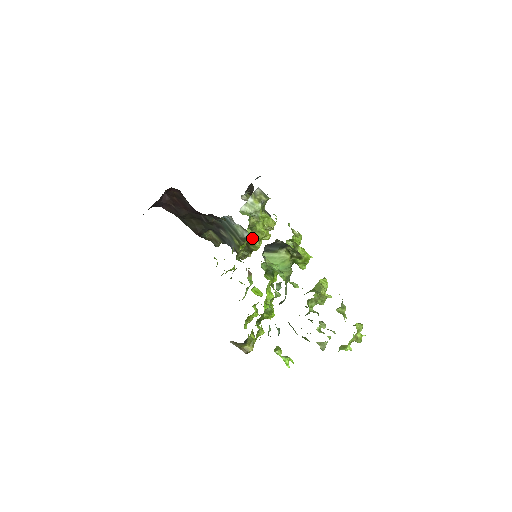
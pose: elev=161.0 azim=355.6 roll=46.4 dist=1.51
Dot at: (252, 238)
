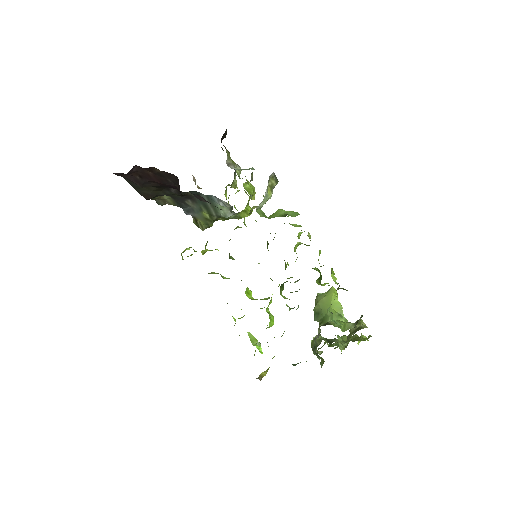
Dot at: occluded
